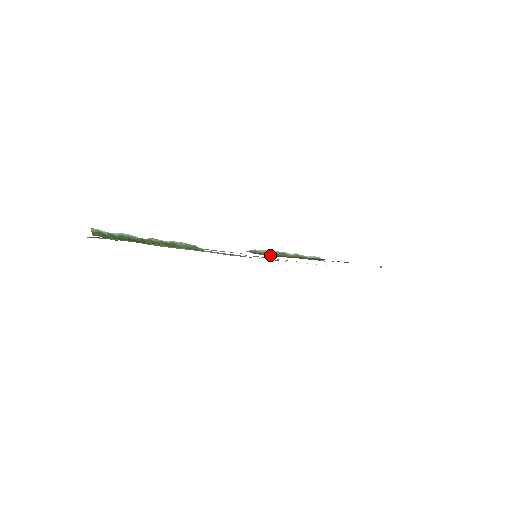
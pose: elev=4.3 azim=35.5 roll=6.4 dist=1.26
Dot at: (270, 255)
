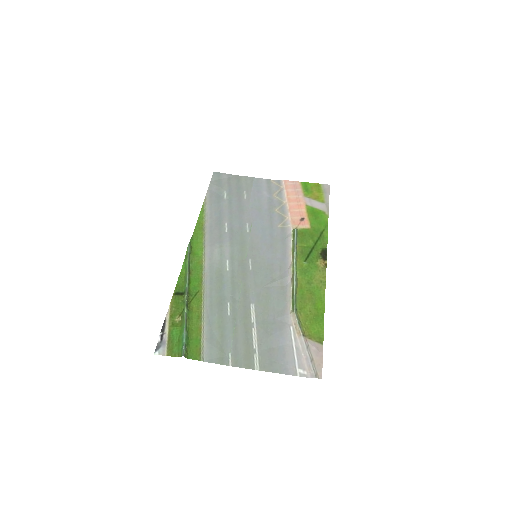
Dot at: (307, 314)
